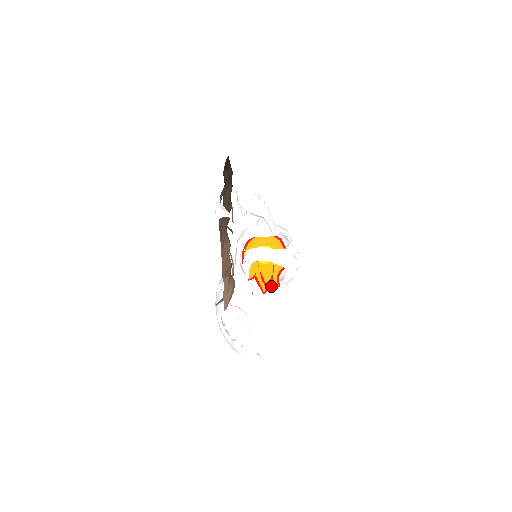
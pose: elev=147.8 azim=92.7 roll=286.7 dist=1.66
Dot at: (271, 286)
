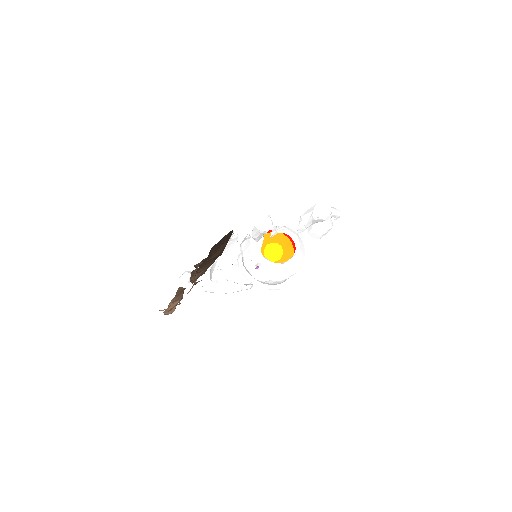
Dot at: occluded
